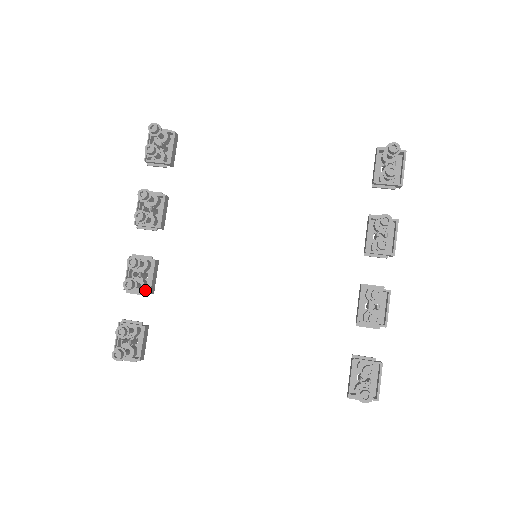
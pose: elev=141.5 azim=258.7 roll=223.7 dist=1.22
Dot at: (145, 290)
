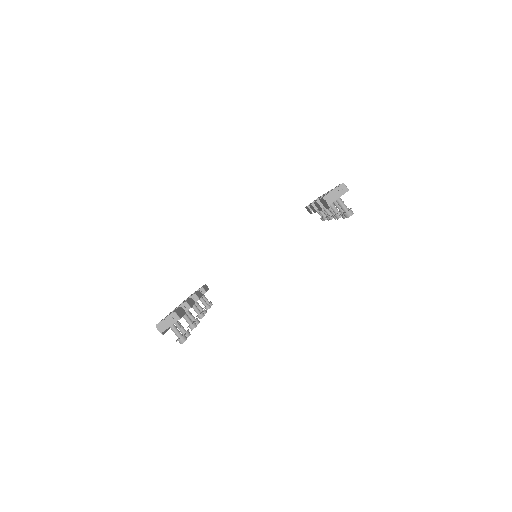
Dot at: occluded
